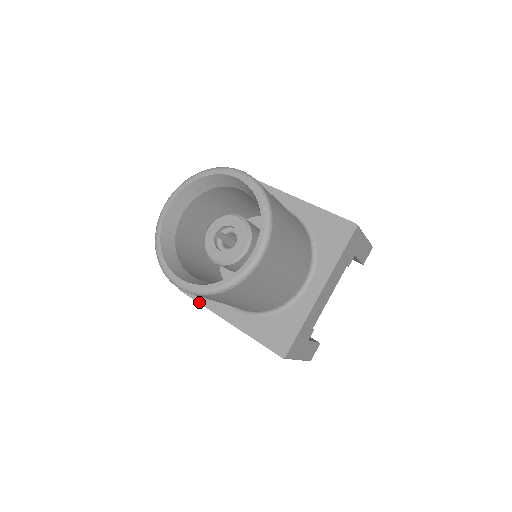
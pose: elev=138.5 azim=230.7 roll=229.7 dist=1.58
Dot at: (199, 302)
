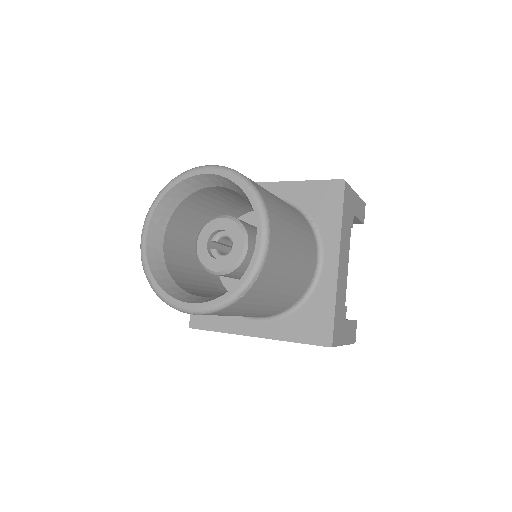
Dot at: (217, 331)
